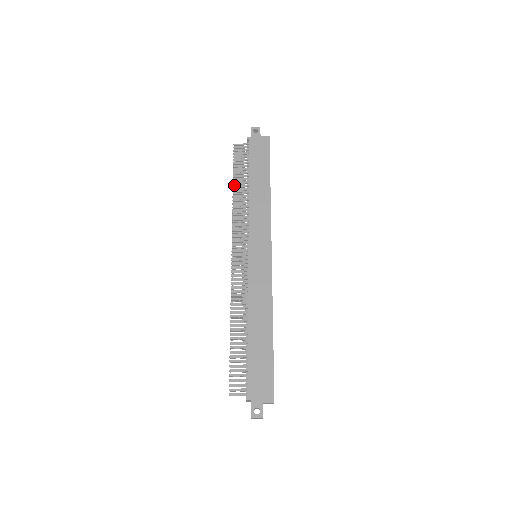
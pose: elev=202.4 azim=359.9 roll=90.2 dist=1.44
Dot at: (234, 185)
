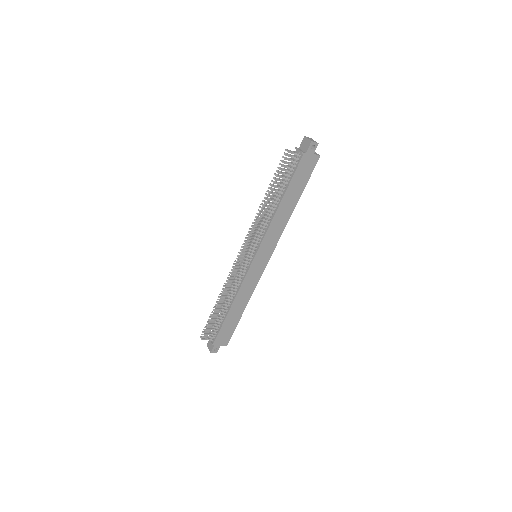
Dot at: (268, 192)
